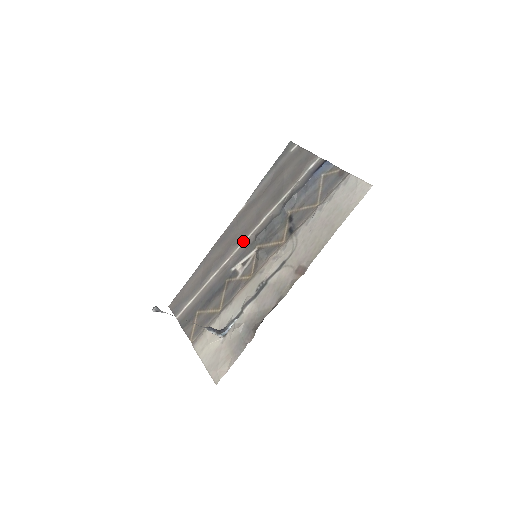
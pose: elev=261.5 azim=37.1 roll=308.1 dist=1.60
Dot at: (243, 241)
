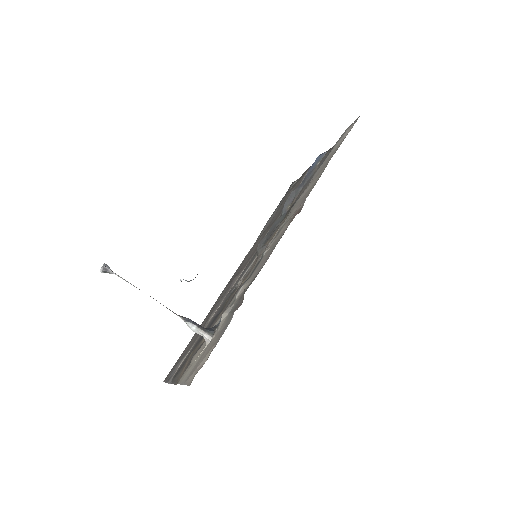
Dot at: (247, 264)
